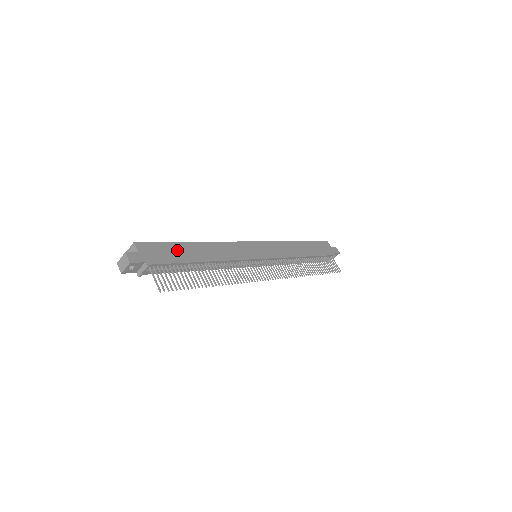
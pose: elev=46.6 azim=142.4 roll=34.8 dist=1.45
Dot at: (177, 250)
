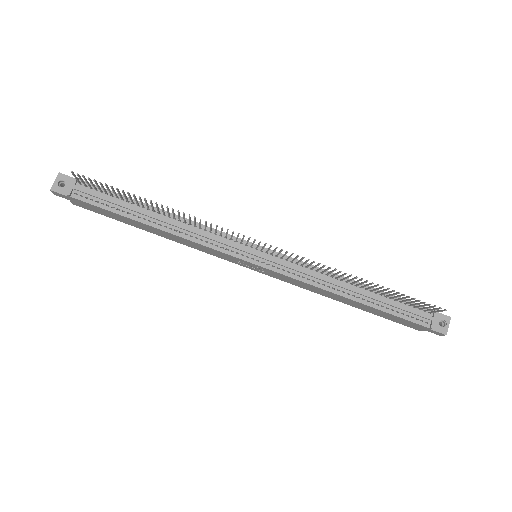
Dot at: occluded
